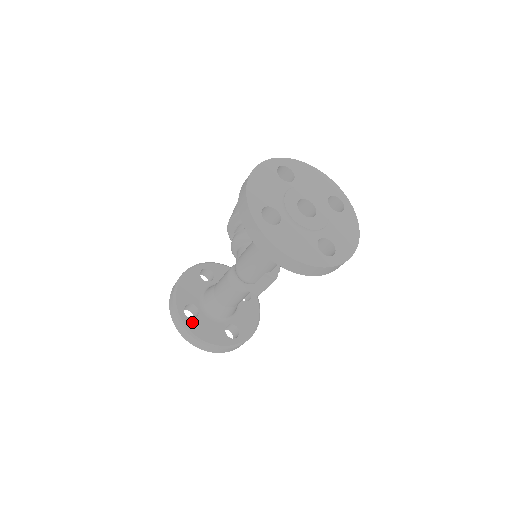
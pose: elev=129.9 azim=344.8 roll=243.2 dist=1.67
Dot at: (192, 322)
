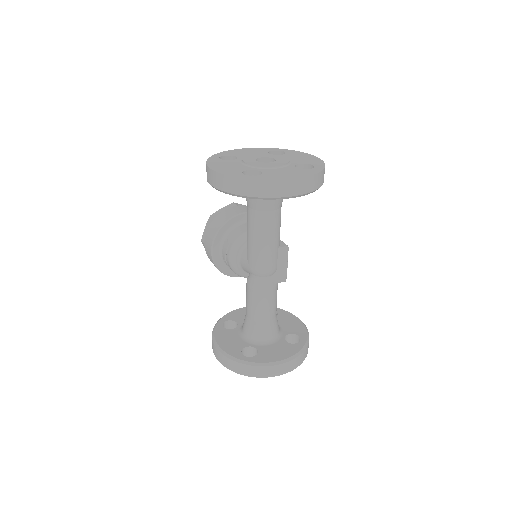
Dot at: (259, 357)
